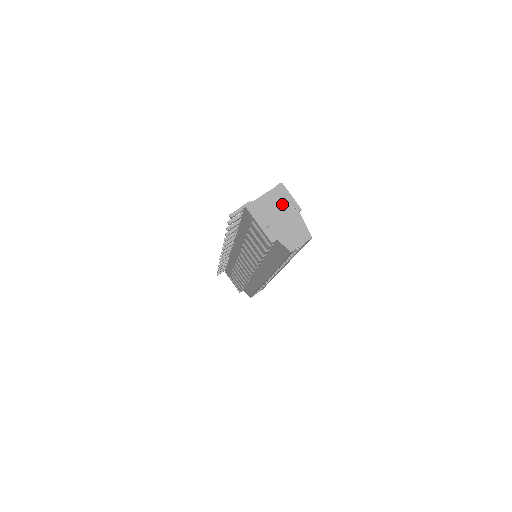
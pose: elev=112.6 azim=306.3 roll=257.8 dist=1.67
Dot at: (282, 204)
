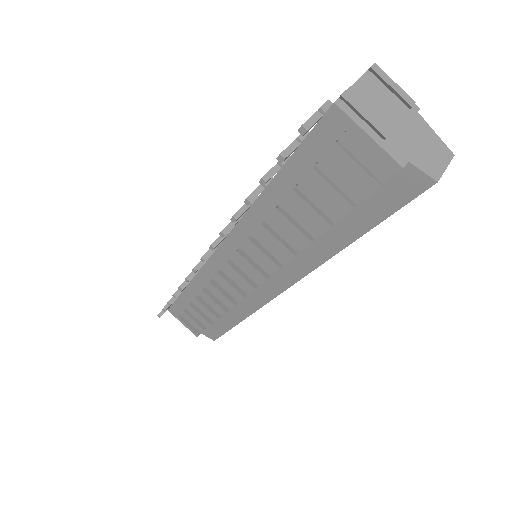
Dot at: (389, 99)
